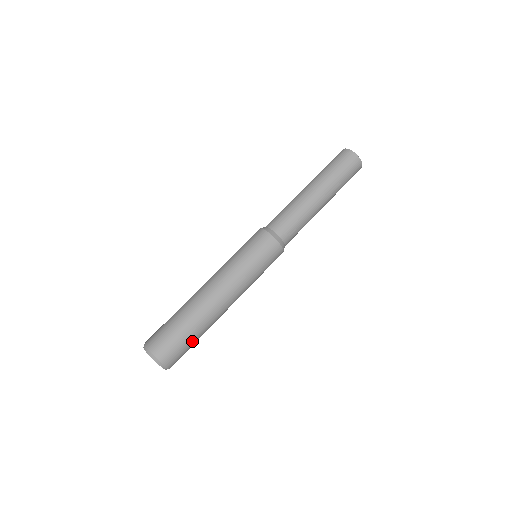
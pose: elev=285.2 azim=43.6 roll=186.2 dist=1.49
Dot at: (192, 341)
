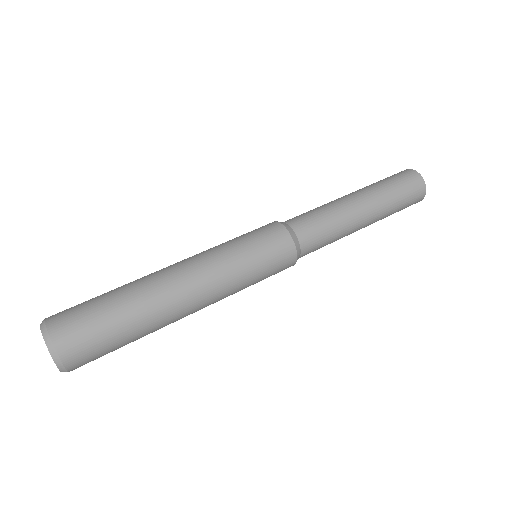
Dot at: (119, 337)
